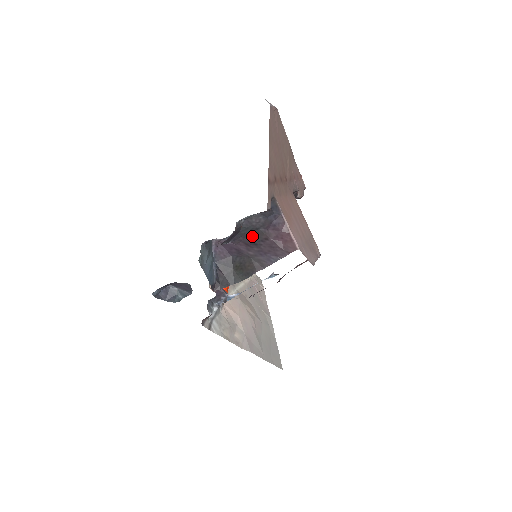
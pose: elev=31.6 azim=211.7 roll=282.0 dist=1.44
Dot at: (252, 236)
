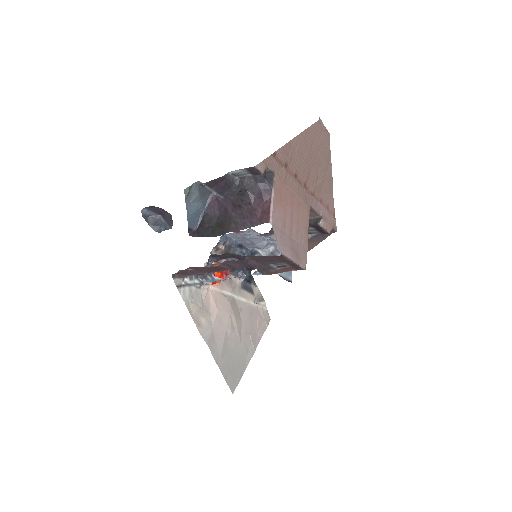
Dot at: (240, 197)
